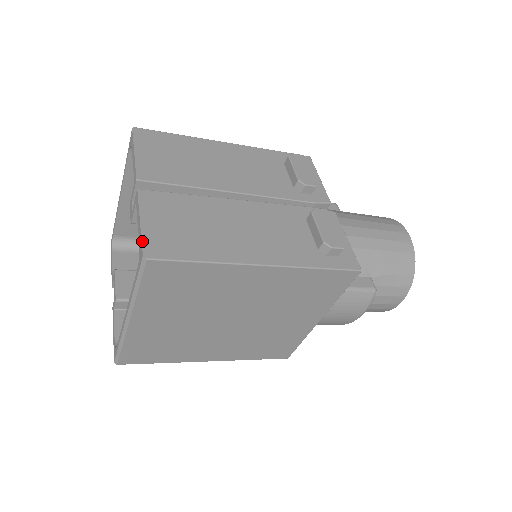
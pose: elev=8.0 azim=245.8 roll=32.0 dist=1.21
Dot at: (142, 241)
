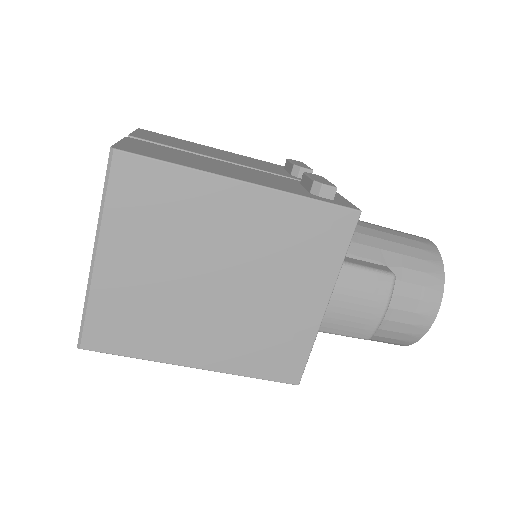
Dot at: (114, 144)
